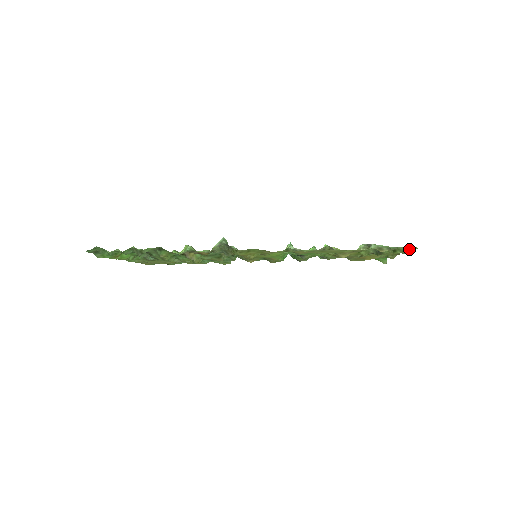
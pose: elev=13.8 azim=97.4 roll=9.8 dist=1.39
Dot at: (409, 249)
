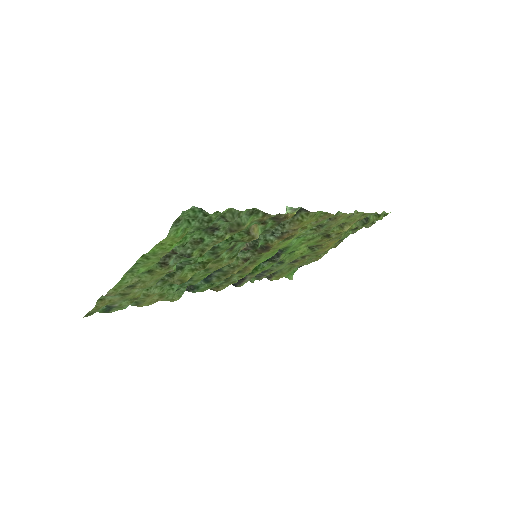
Dot at: (384, 215)
